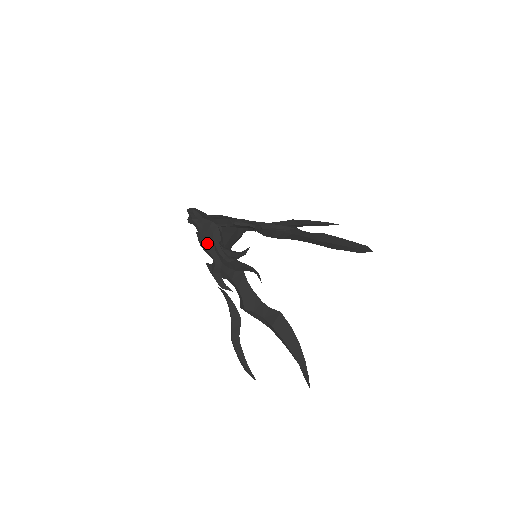
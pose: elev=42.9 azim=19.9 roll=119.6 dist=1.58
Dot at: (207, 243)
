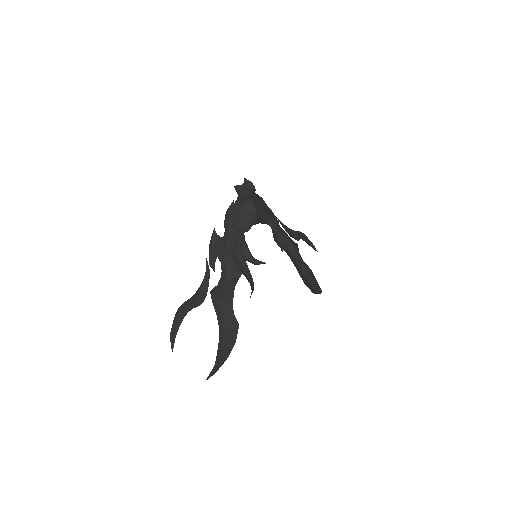
Dot at: (234, 221)
